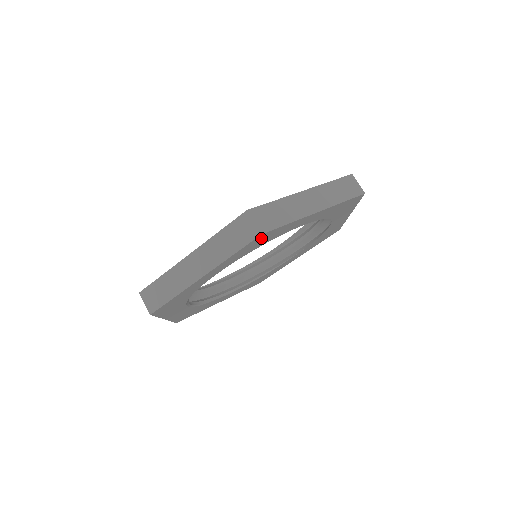
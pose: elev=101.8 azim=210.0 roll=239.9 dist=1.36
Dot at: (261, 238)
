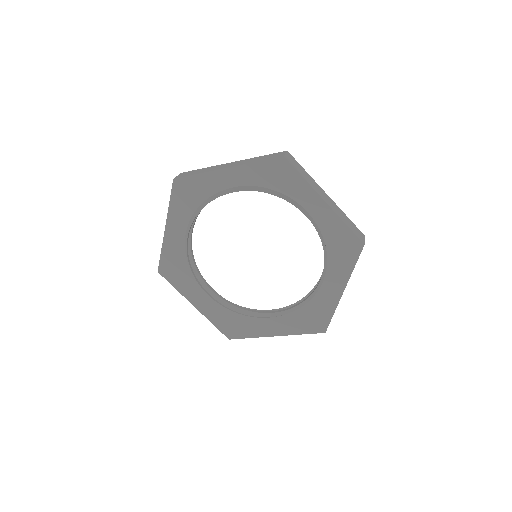
Dot at: (280, 167)
